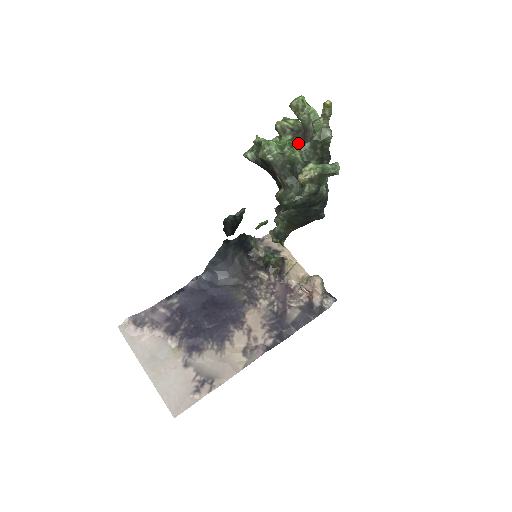
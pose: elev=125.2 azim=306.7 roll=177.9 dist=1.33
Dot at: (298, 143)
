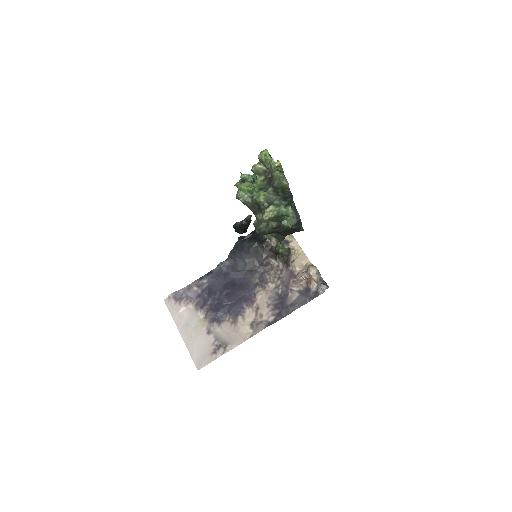
Dot at: (266, 185)
